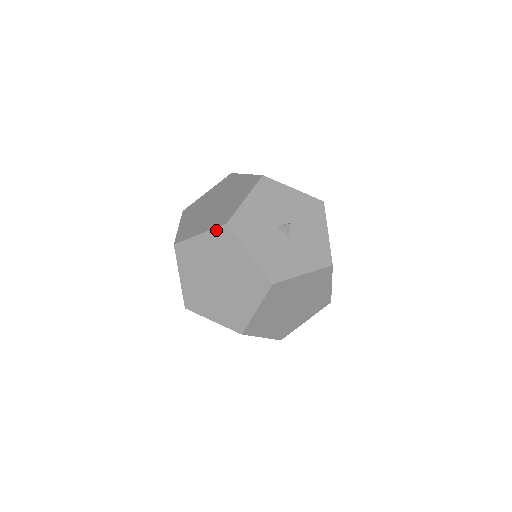
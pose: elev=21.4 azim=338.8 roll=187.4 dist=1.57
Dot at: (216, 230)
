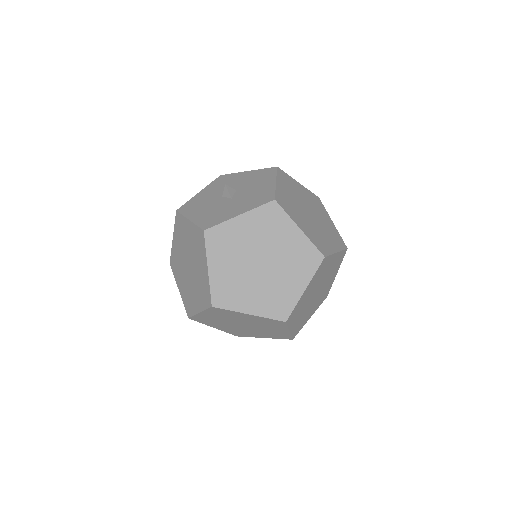
Dot at: (175, 223)
